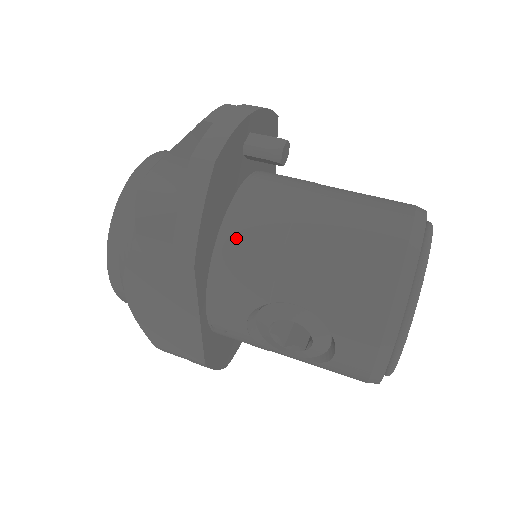
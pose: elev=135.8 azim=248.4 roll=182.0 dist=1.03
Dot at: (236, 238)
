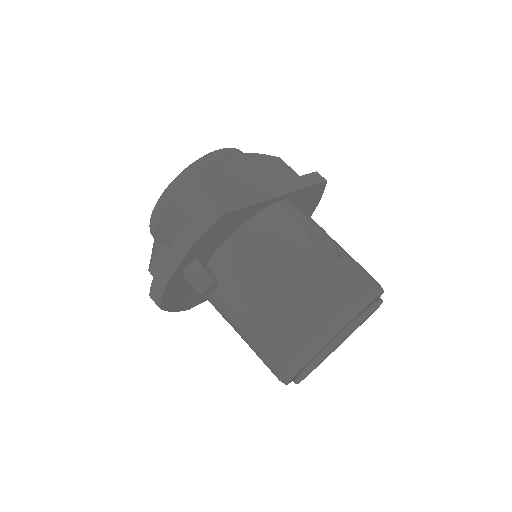
Dot at: (208, 300)
